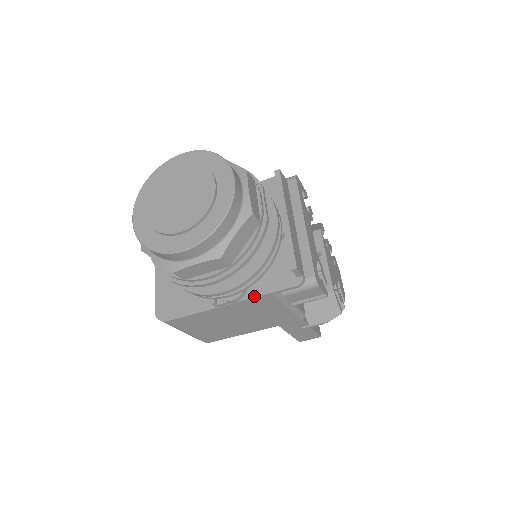
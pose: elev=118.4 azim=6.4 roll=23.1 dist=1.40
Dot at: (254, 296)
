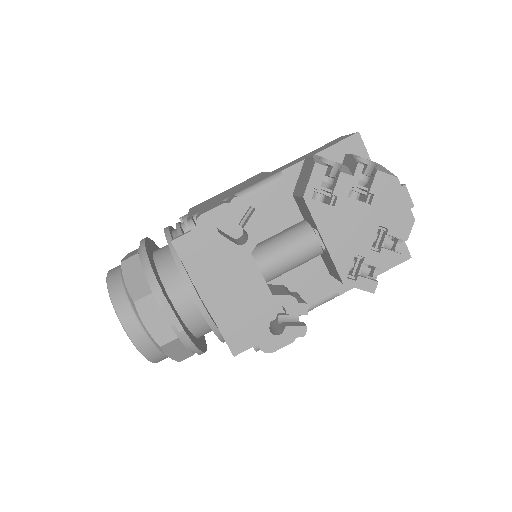
Dot at: occluded
